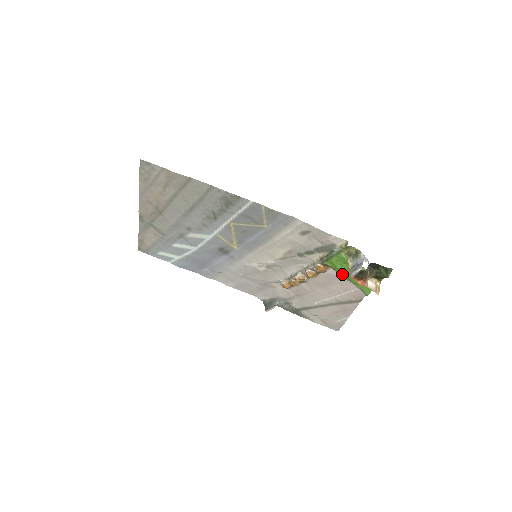
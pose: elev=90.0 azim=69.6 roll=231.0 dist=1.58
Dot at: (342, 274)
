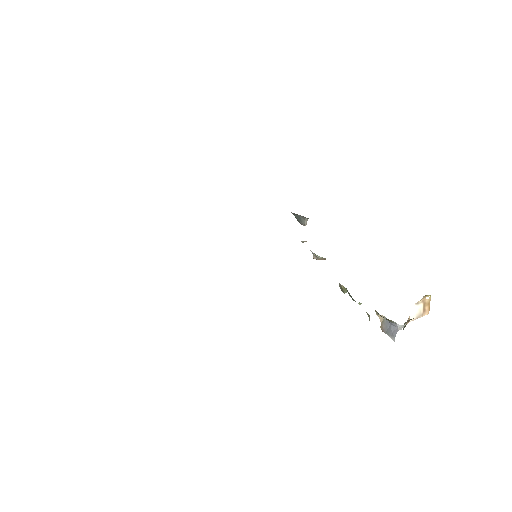
Dot at: occluded
